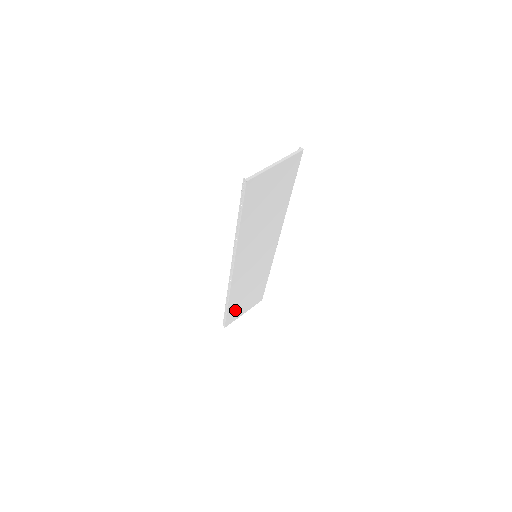
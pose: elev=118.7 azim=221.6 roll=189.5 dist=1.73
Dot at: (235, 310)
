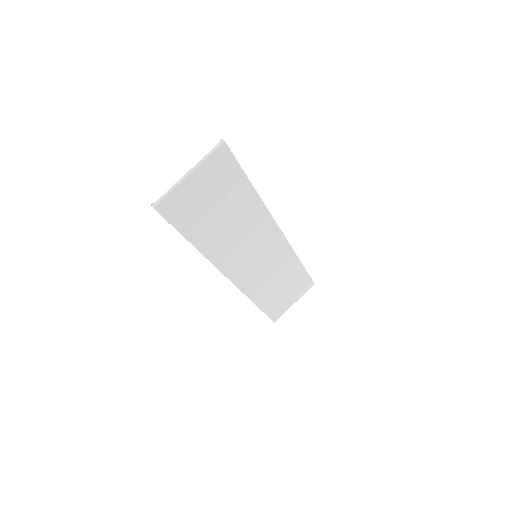
Dot at: (275, 305)
